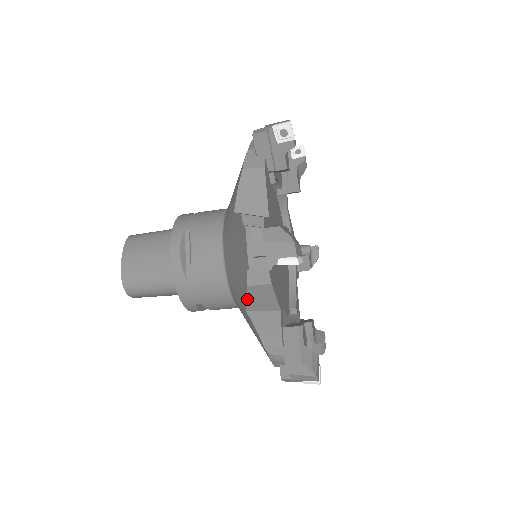
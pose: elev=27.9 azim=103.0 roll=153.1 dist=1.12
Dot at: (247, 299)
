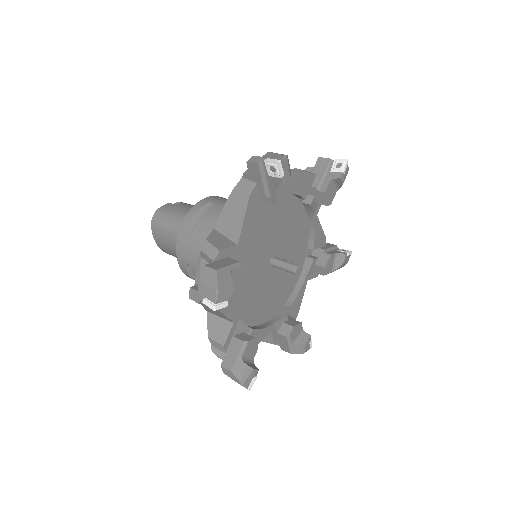
Dot at: occluded
